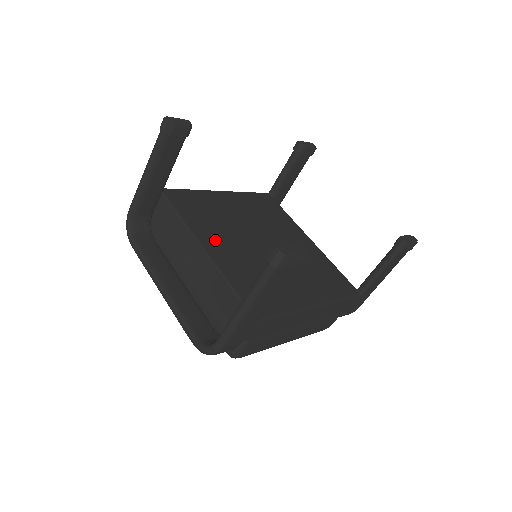
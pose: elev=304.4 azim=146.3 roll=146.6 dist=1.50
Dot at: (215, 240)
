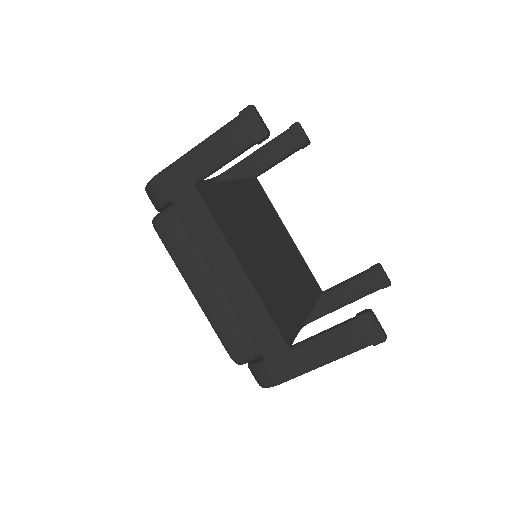
Dot at: (244, 196)
